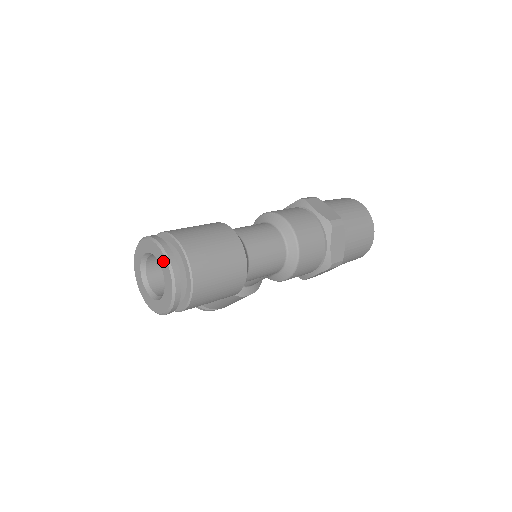
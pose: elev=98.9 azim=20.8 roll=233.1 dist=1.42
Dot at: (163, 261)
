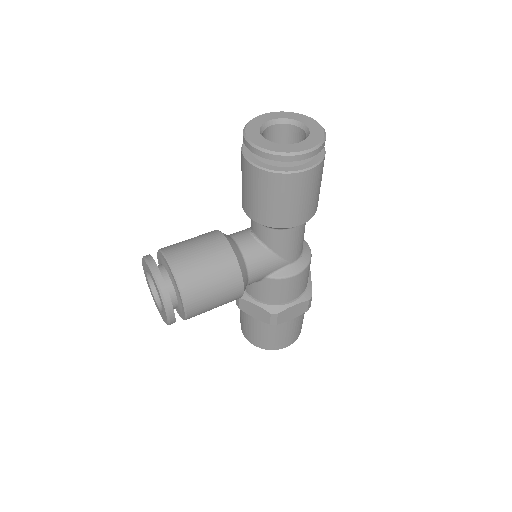
Dot at: (309, 120)
